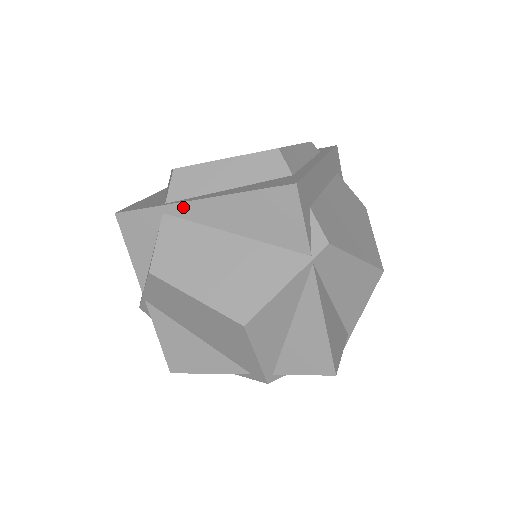
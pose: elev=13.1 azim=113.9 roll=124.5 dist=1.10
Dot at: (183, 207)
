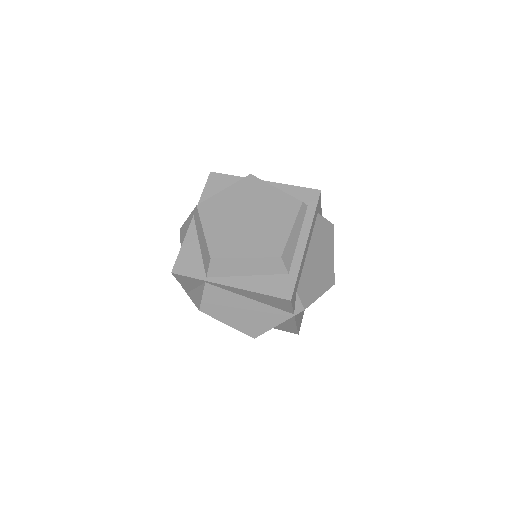
Dot at: (219, 285)
